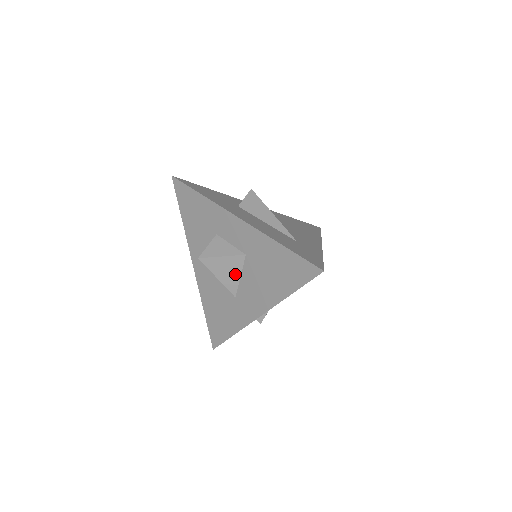
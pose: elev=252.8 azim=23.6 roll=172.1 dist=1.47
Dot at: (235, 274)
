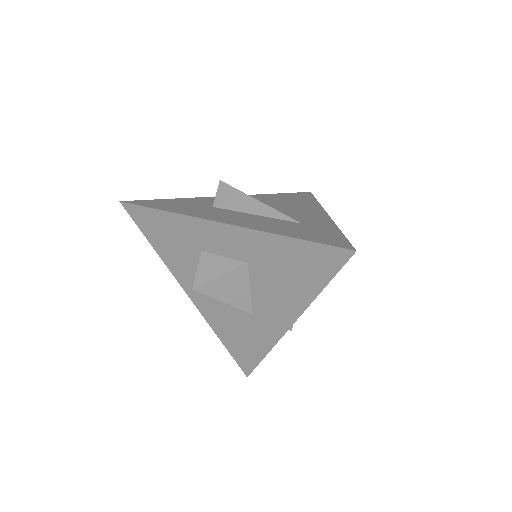
Dot at: (243, 289)
